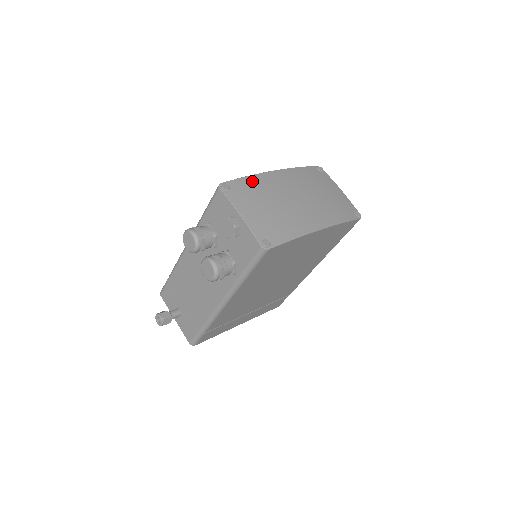
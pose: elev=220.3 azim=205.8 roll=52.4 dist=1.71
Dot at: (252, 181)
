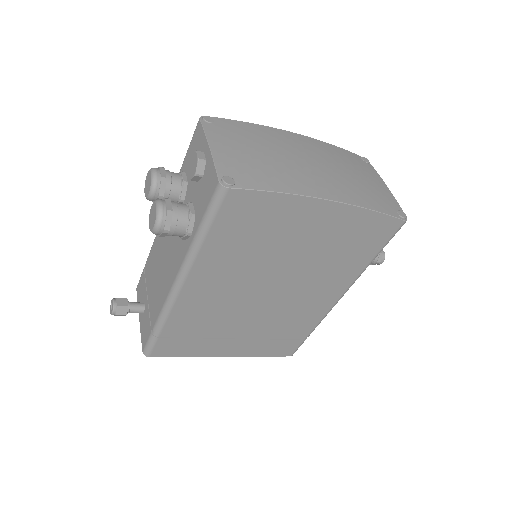
Dot at: (250, 127)
